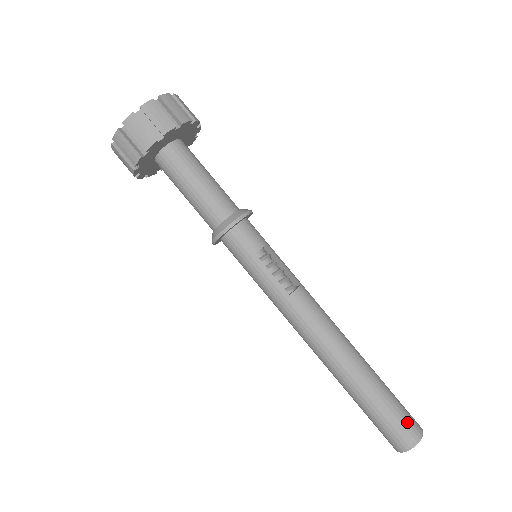
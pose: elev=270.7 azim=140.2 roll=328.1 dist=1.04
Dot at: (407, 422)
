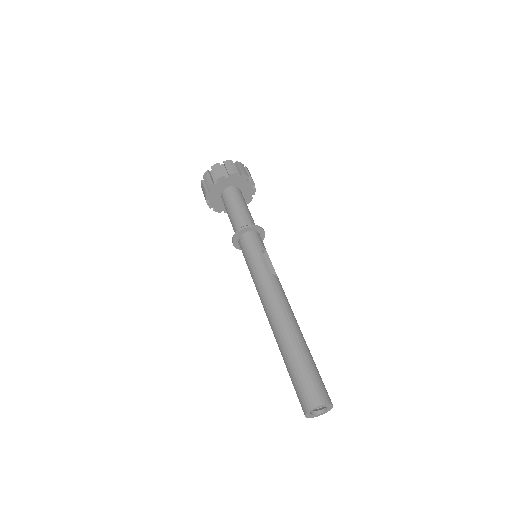
Dot at: (324, 387)
